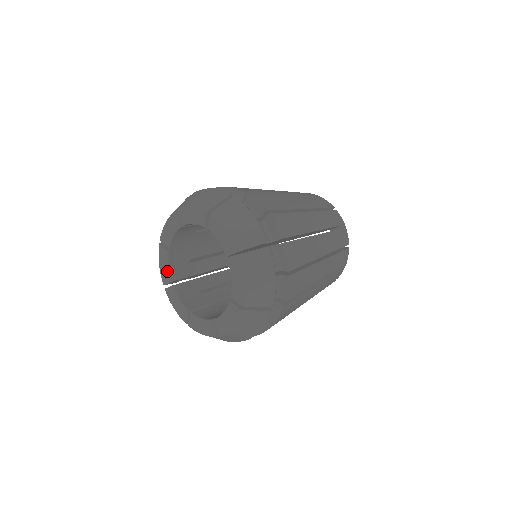
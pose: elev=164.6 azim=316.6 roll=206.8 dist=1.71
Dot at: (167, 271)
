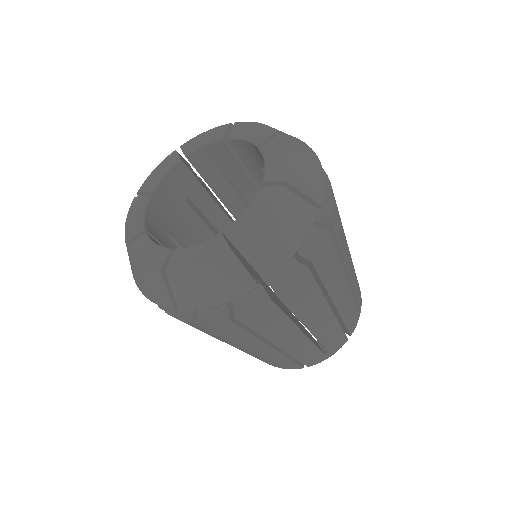
Dot at: (140, 219)
